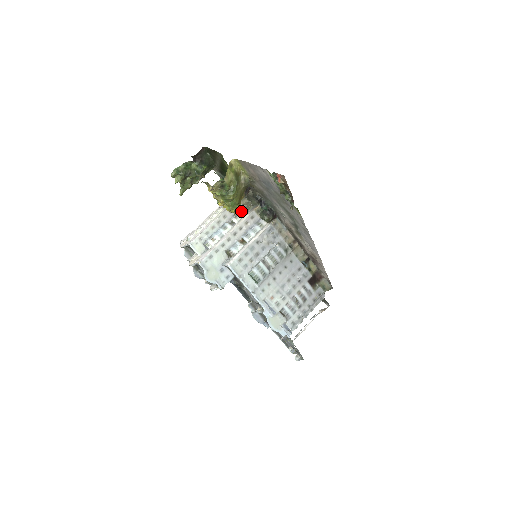
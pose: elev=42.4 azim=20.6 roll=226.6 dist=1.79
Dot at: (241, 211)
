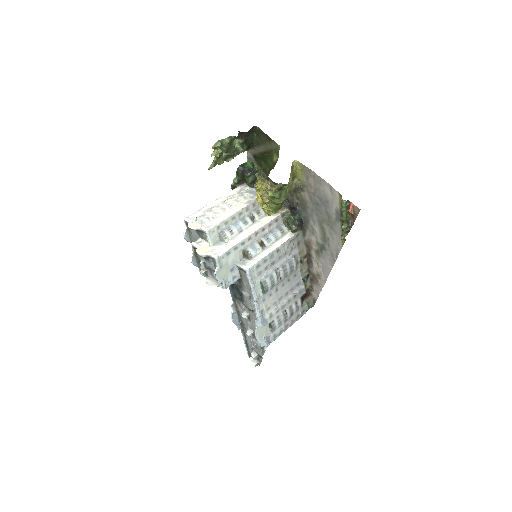
Dot at: occluded
